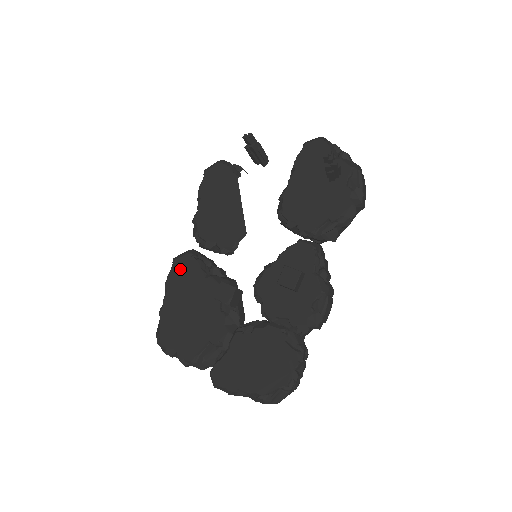
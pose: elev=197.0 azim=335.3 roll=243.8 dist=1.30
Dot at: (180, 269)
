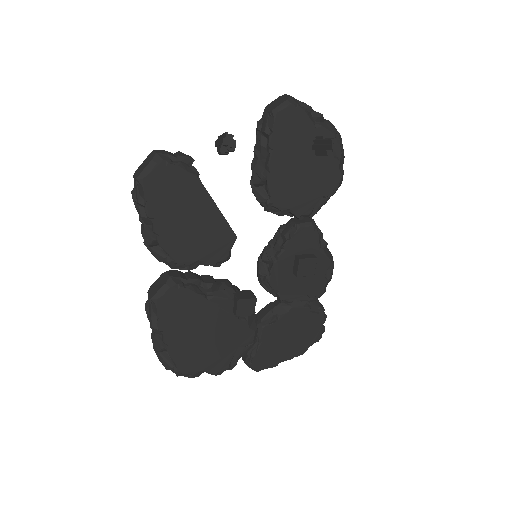
Dot at: (171, 306)
